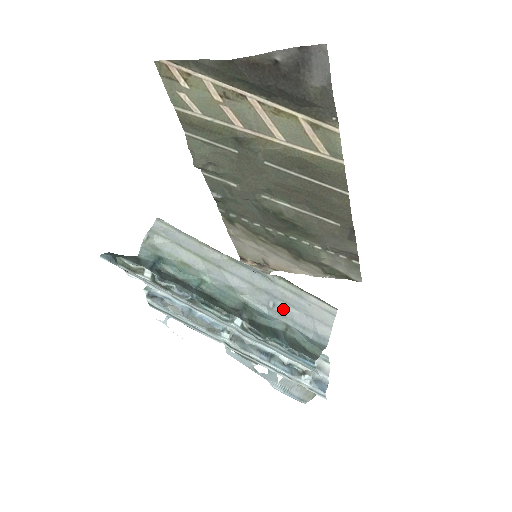
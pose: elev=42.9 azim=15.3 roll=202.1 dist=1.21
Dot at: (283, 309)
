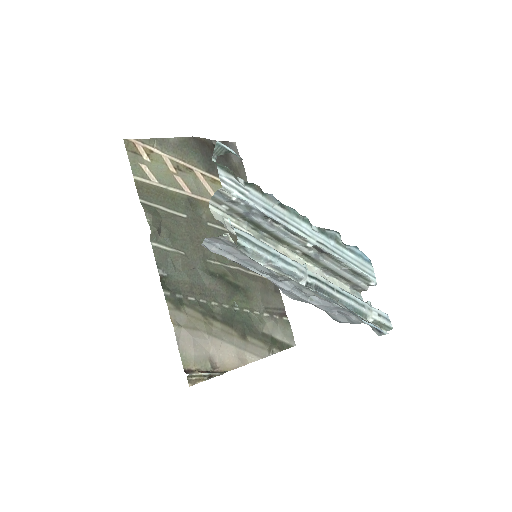
Dot at: occluded
